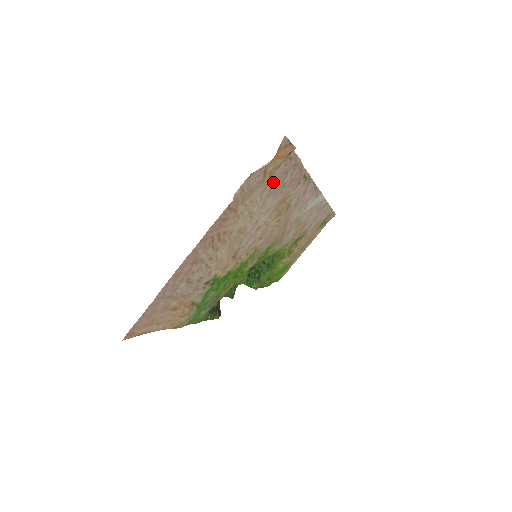
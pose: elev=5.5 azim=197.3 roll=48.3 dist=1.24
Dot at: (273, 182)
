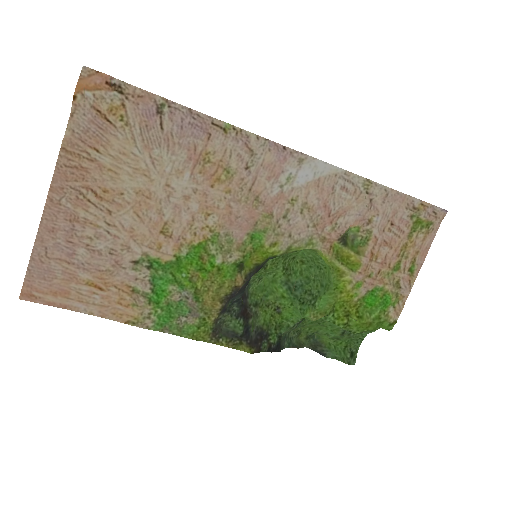
Dot at: (138, 128)
